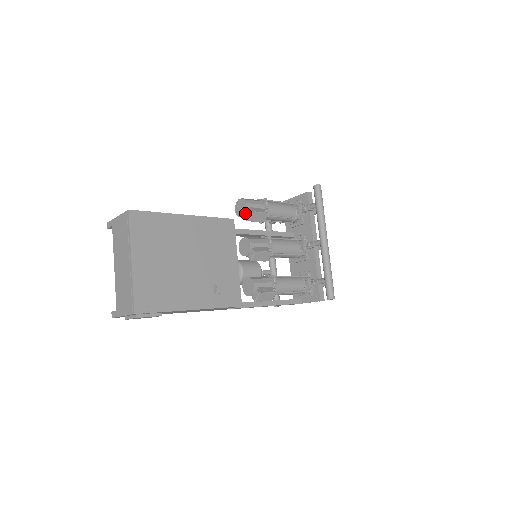
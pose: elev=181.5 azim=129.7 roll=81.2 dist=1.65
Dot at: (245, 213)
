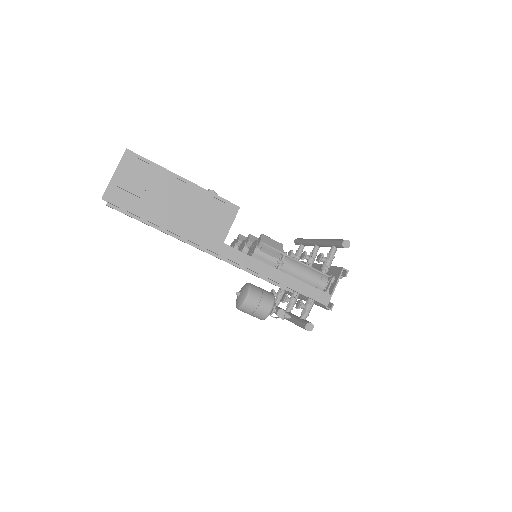
Dot at: (236, 242)
